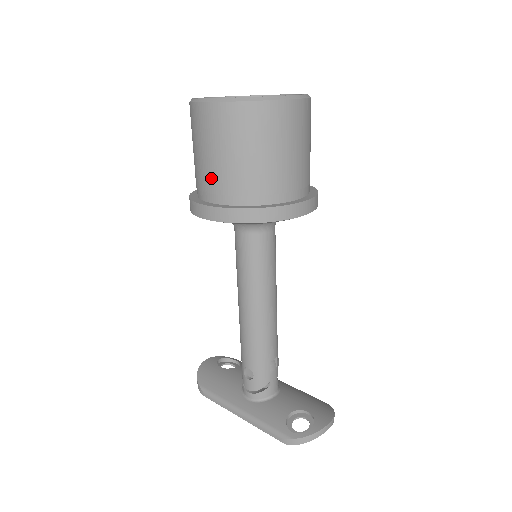
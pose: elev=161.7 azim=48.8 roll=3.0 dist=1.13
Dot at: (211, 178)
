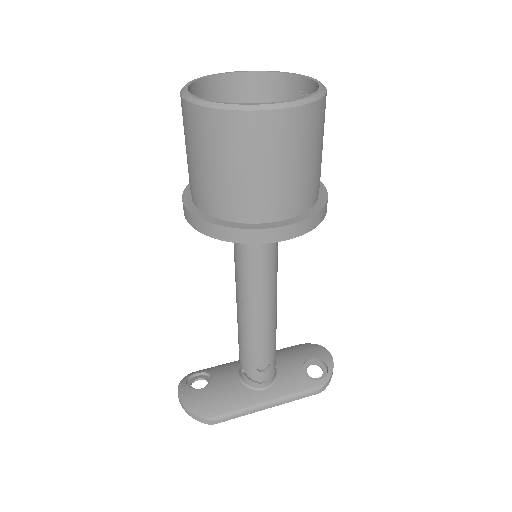
Dot at: (279, 195)
